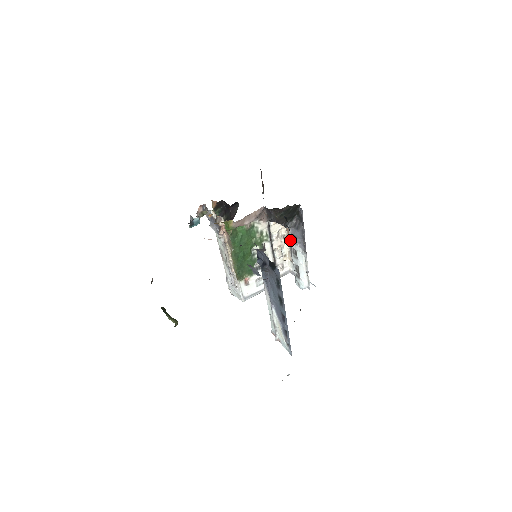
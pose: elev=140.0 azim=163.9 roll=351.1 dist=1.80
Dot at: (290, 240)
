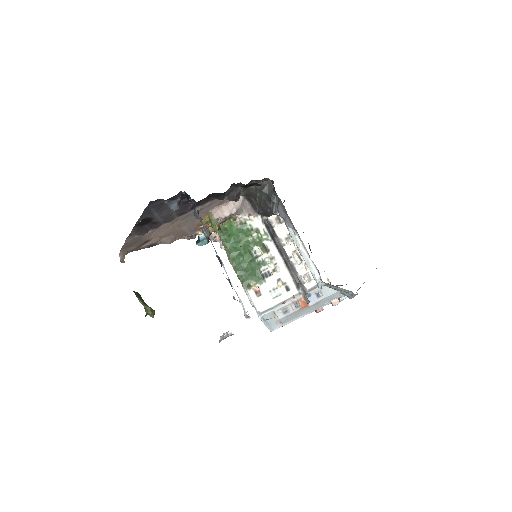
Dot at: occluded
